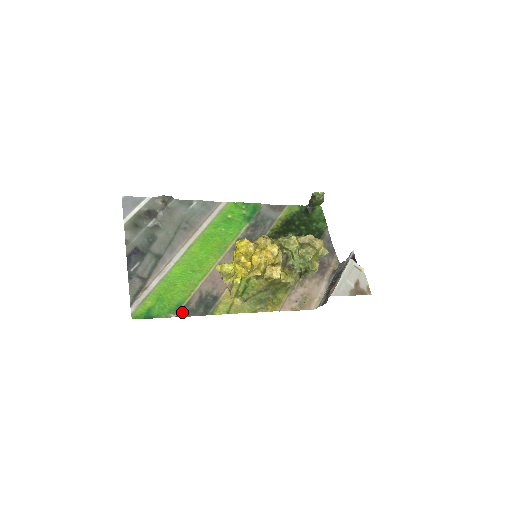
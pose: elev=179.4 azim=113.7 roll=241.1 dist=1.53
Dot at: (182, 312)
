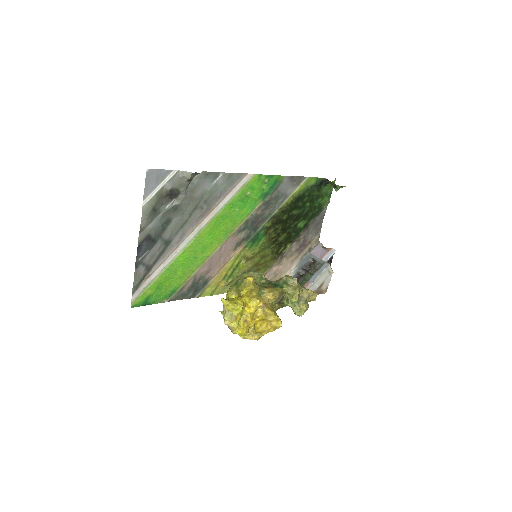
Dot at: (175, 297)
